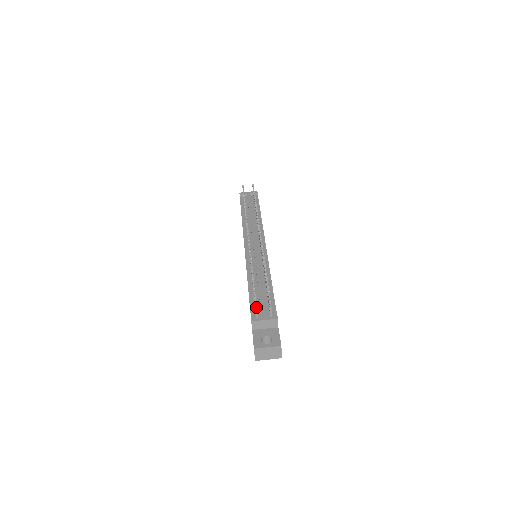
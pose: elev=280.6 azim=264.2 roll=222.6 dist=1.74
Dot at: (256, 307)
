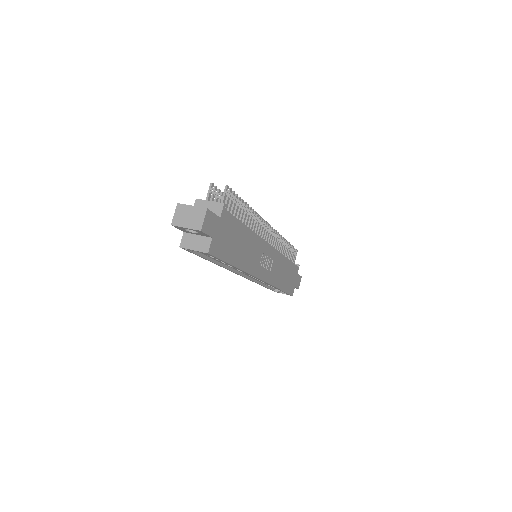
Dot at: (210, 189)
